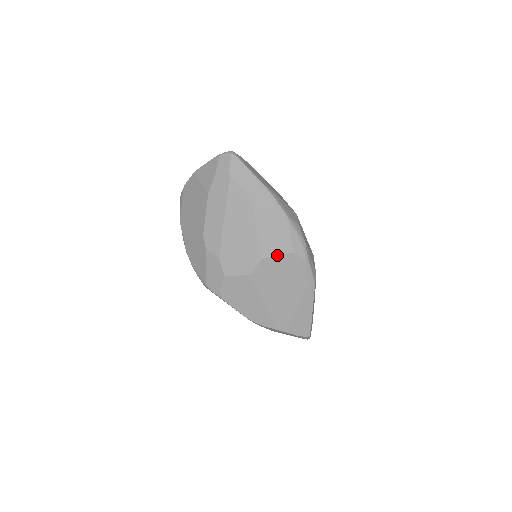
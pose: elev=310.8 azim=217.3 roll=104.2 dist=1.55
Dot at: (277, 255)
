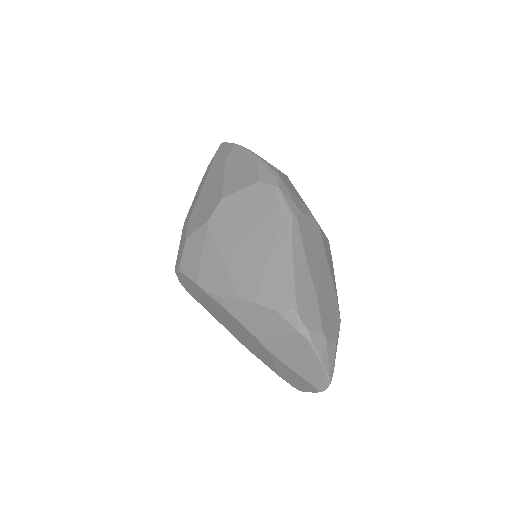
Dot at: (239, 190)
